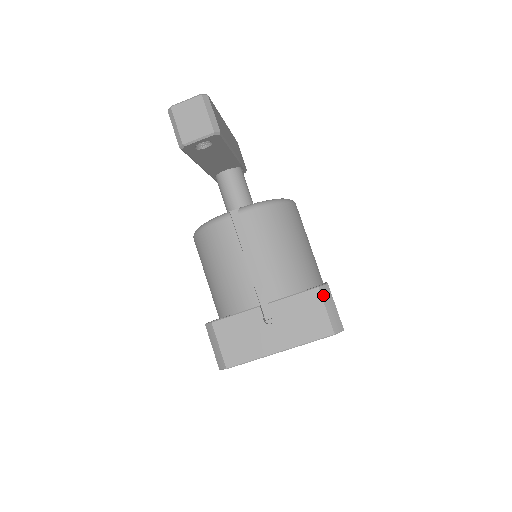
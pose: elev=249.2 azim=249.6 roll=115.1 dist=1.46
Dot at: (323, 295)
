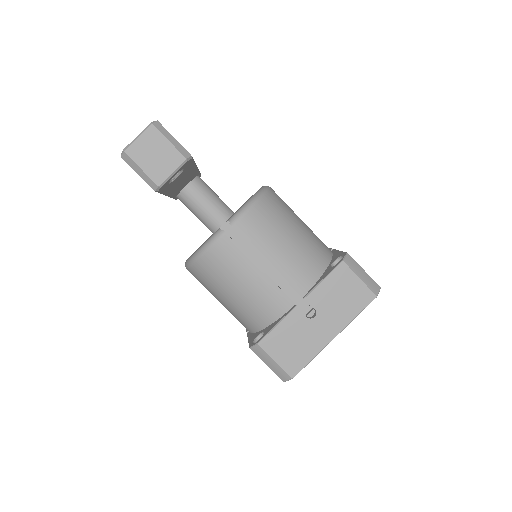
Dot at: (350, 266)
